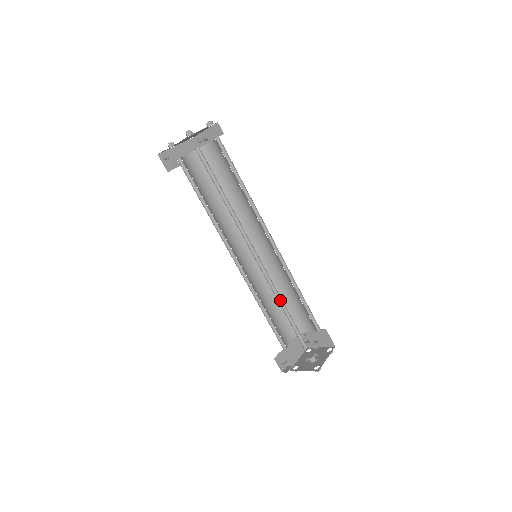
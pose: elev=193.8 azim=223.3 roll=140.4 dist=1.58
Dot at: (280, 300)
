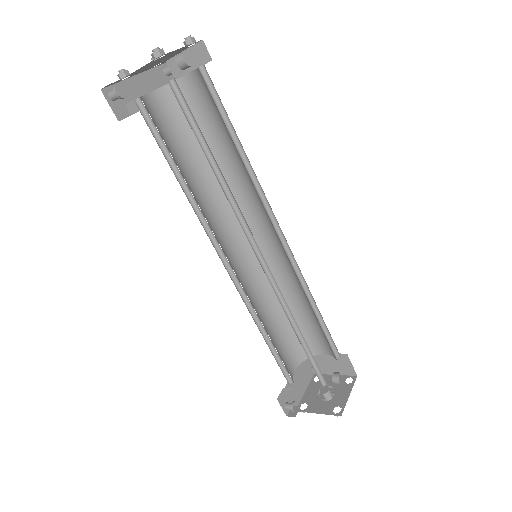
Dot at: (292, 321)
